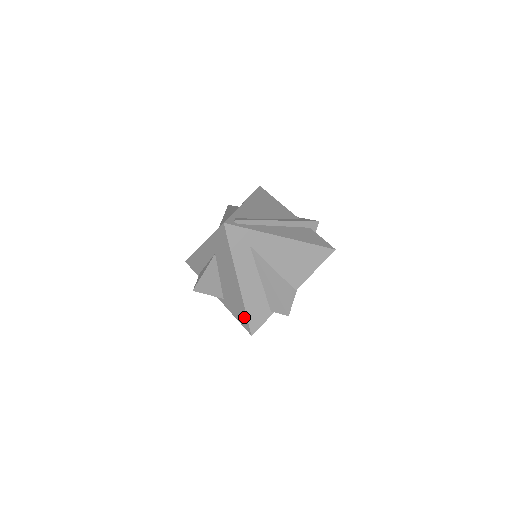
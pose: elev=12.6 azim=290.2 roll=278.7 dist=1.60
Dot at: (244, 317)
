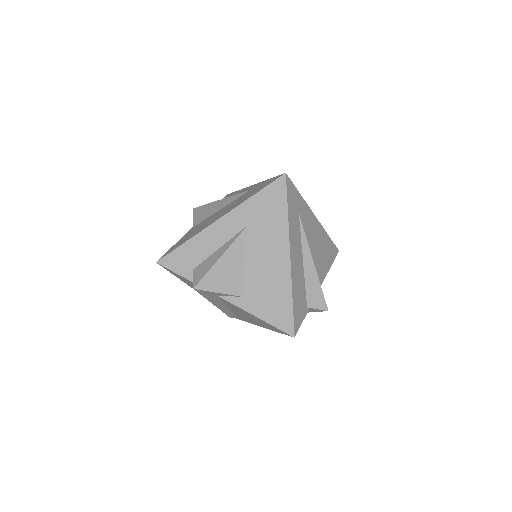
Dot at: (286, 310)
